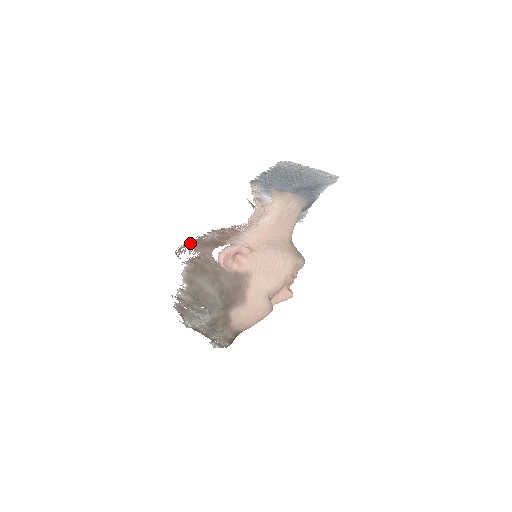
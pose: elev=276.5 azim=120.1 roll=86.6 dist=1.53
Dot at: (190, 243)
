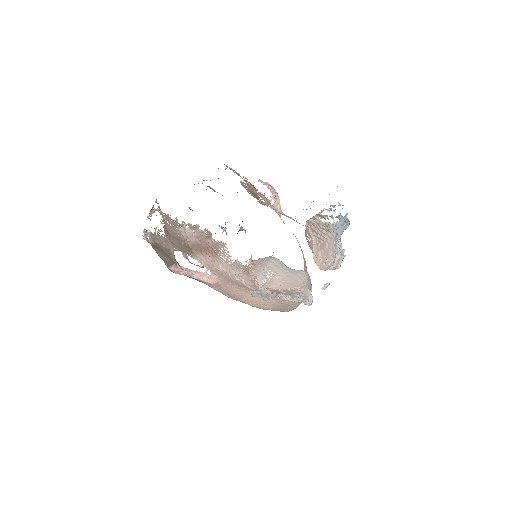
Dot at: (164, 218)
